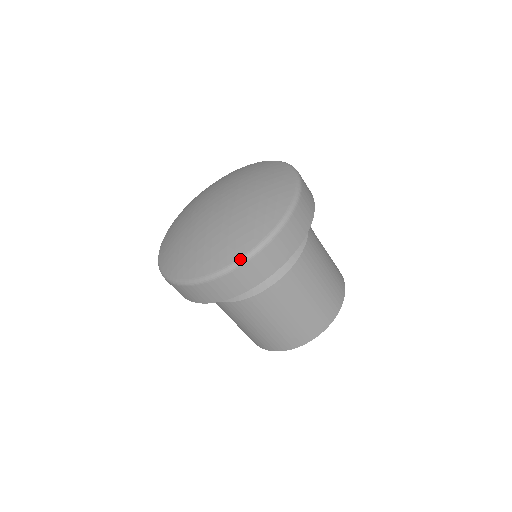
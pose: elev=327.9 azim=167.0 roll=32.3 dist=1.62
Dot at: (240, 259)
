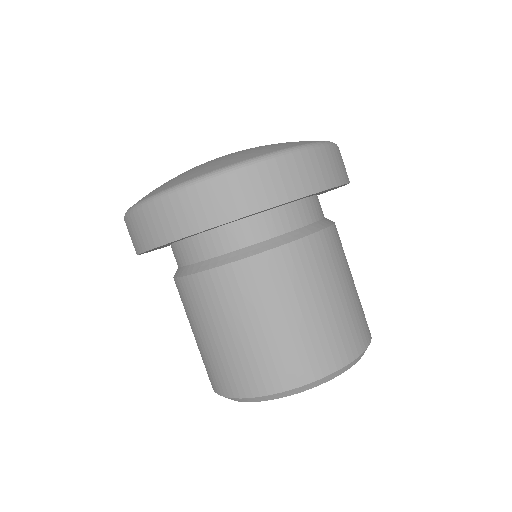
Dot at: (143, 200)
